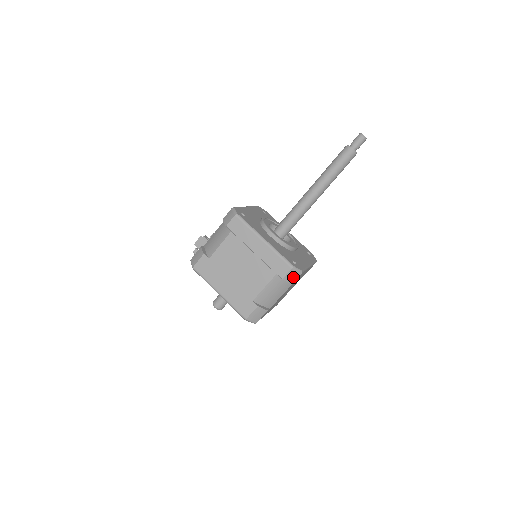
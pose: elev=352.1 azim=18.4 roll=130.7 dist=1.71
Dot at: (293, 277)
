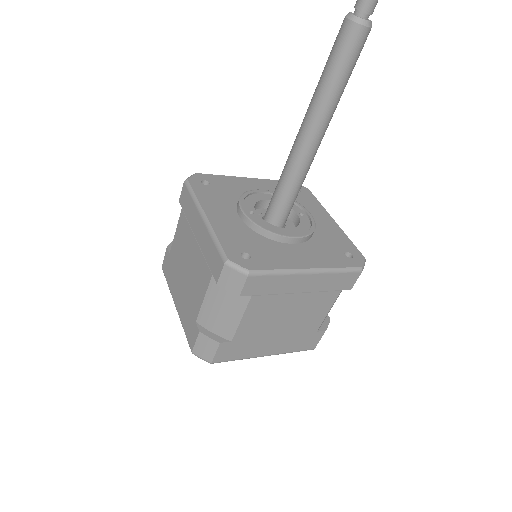
Dot at: (235, 282)
